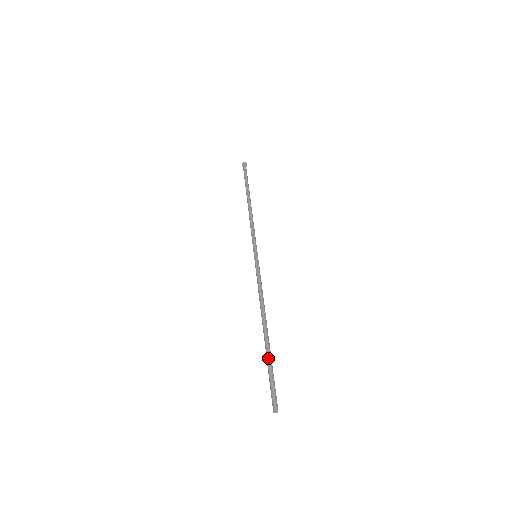
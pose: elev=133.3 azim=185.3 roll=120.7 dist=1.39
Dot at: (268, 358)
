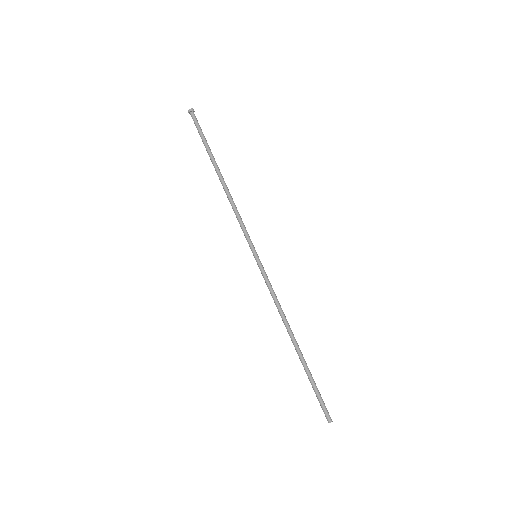
Dot at: (307, 375)
